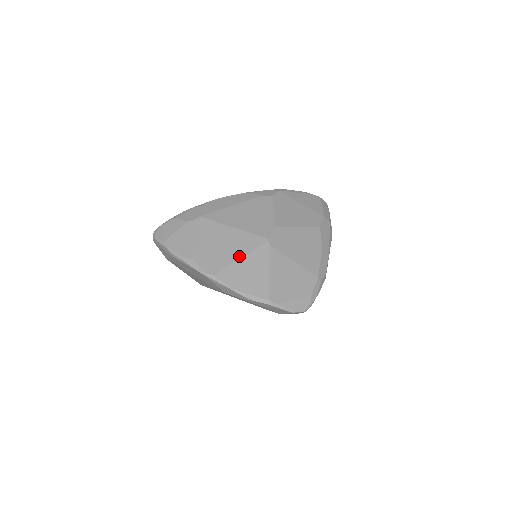
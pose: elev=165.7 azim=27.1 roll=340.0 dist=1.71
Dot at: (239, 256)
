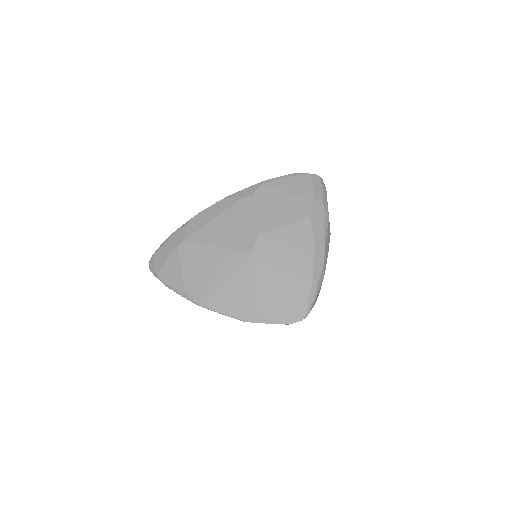
Dot at: (225, 278)
